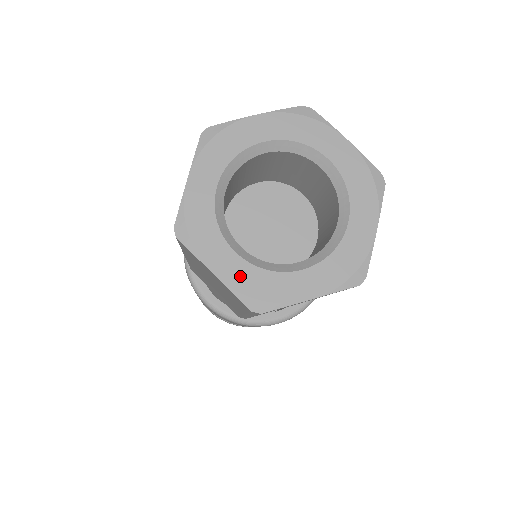
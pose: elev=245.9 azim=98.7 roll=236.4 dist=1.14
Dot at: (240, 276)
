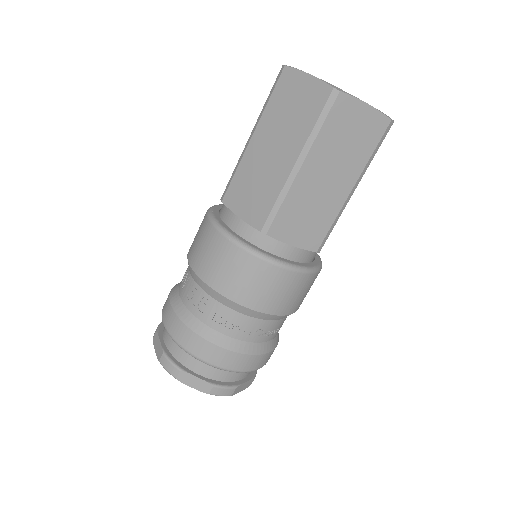
Dot at: occluded
